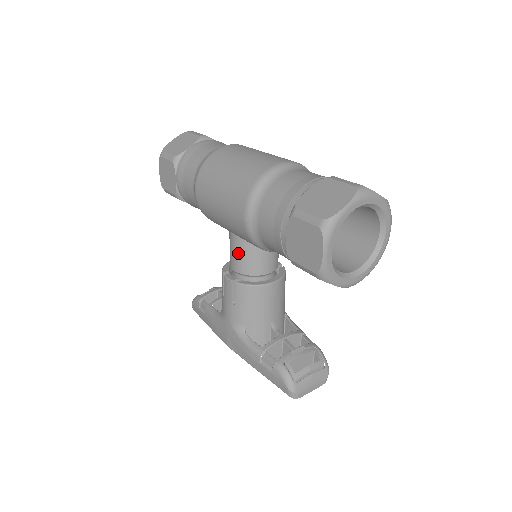
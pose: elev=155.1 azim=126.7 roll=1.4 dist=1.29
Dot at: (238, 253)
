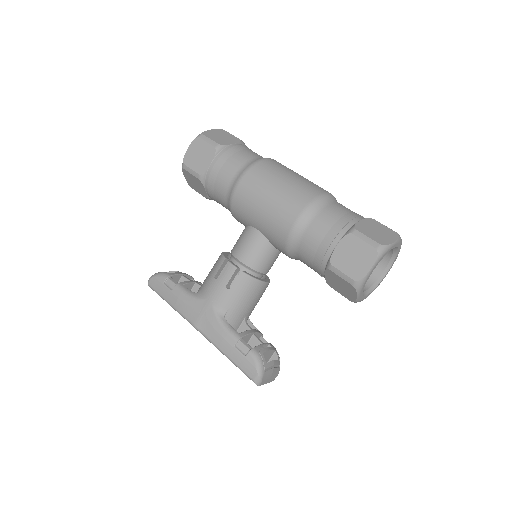
Dot at: (253, 247)
